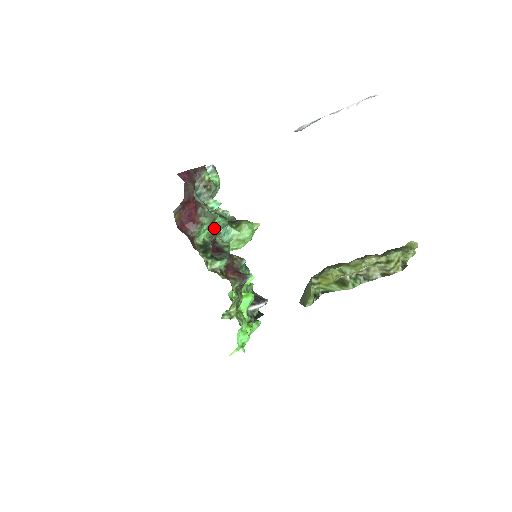
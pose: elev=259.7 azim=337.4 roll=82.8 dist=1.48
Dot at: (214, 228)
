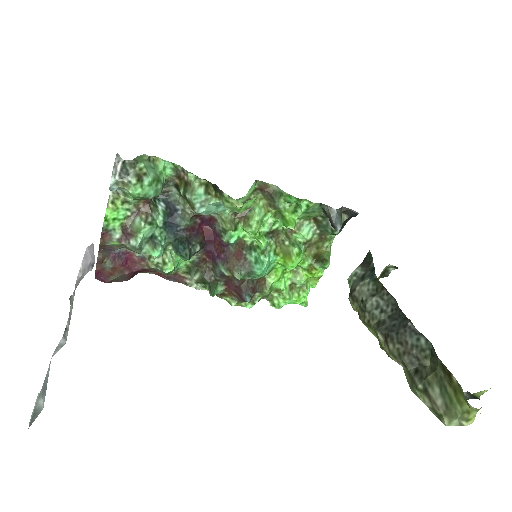
Dot at: occluded
